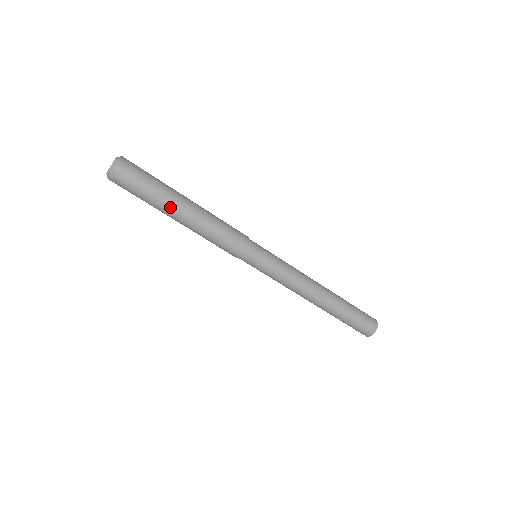
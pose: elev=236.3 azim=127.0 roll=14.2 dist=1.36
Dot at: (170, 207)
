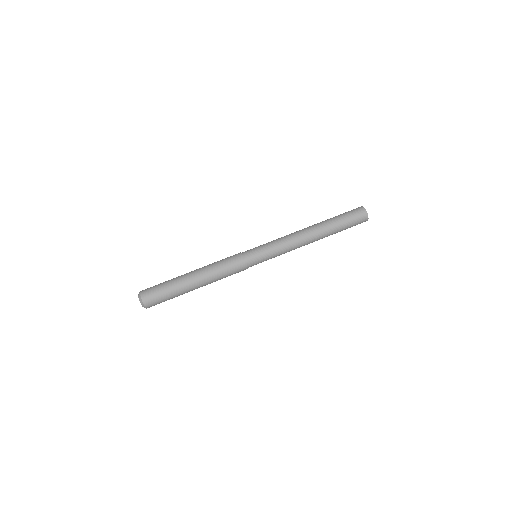
Dot at: (184, 281)
